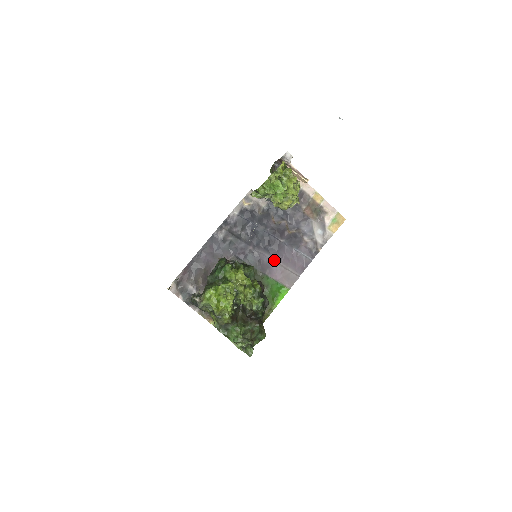
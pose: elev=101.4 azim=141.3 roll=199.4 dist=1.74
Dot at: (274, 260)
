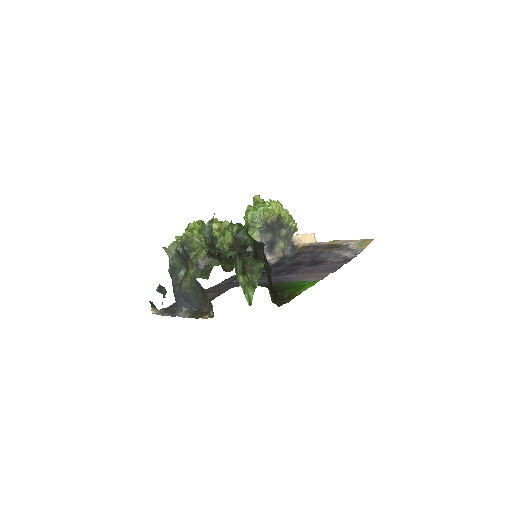
Dot at: occluded
